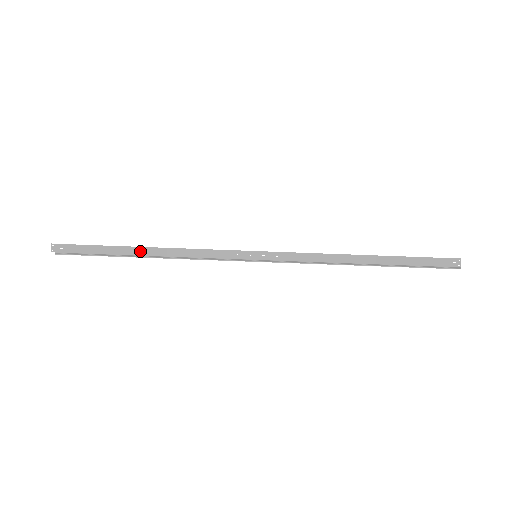
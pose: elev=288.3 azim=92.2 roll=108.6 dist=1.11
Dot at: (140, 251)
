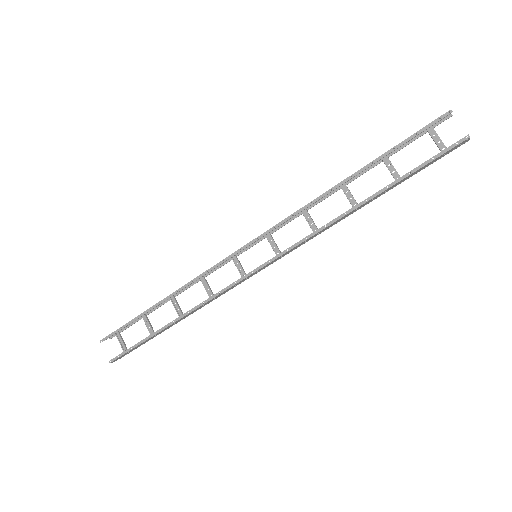
Dot at: (172, 325)
